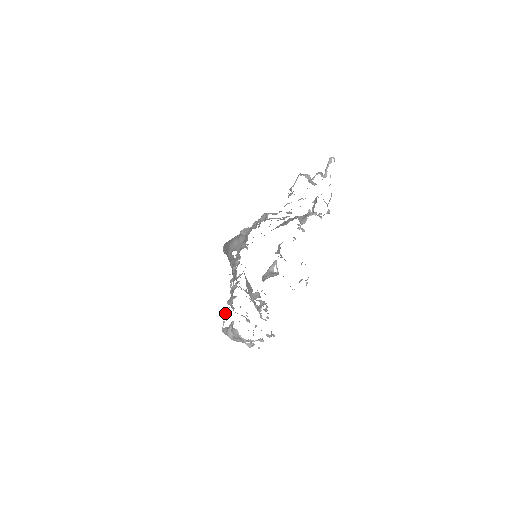
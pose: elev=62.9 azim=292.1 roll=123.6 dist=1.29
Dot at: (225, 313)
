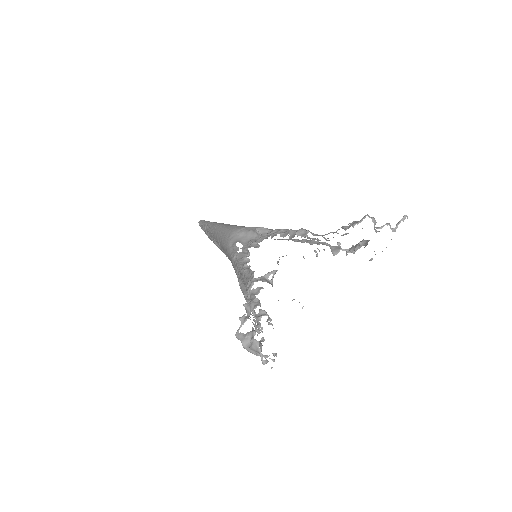
Dot at: (244, 317)
